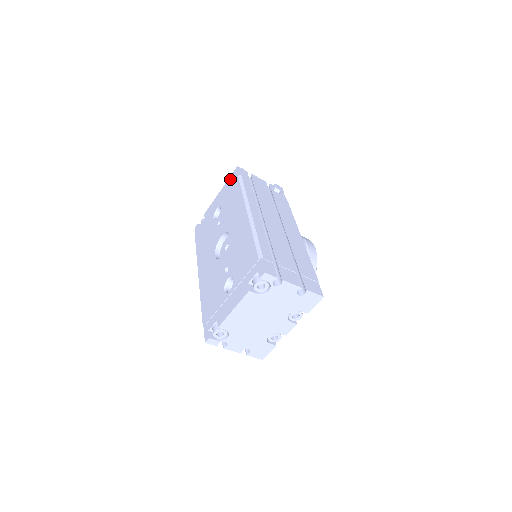
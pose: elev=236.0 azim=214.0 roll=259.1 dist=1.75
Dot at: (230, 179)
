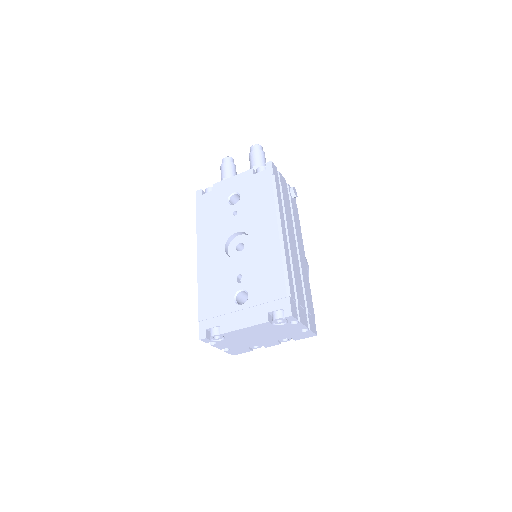
Dot at: (258, 168)
